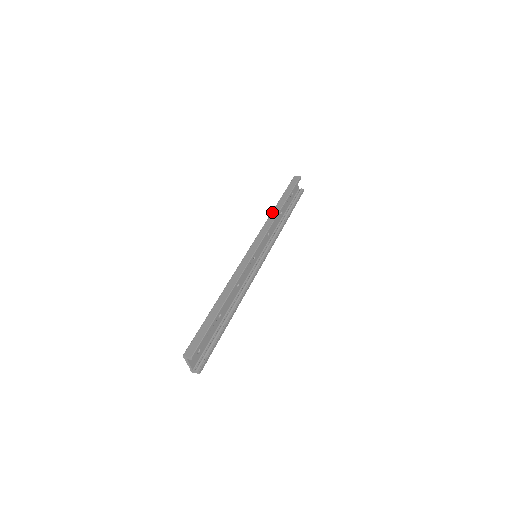
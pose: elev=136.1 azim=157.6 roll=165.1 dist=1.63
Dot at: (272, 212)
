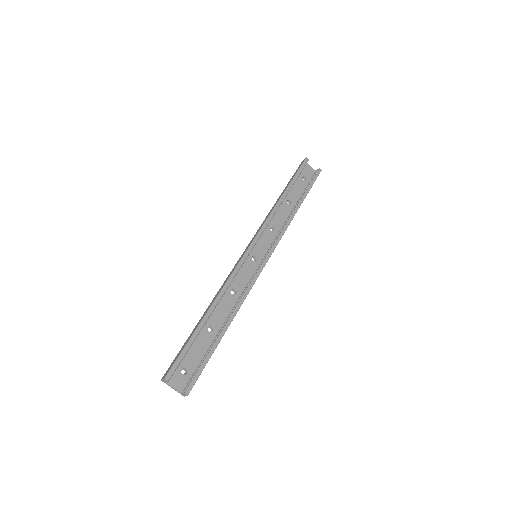
Dot at: (273, 206)
